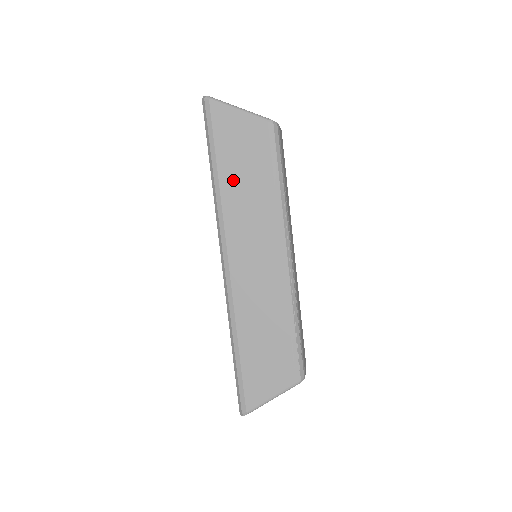
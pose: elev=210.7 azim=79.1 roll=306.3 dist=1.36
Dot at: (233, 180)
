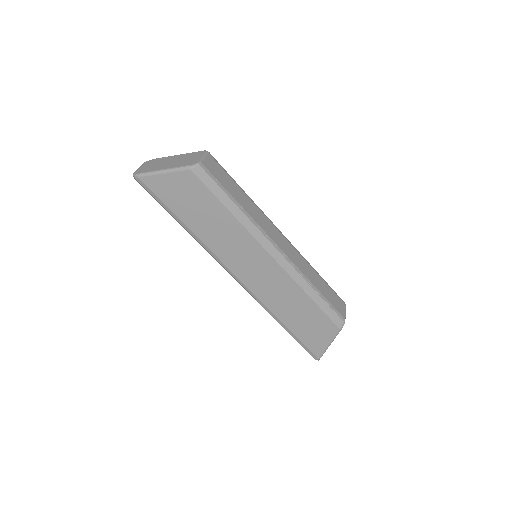
Dot at: (199, 224)
